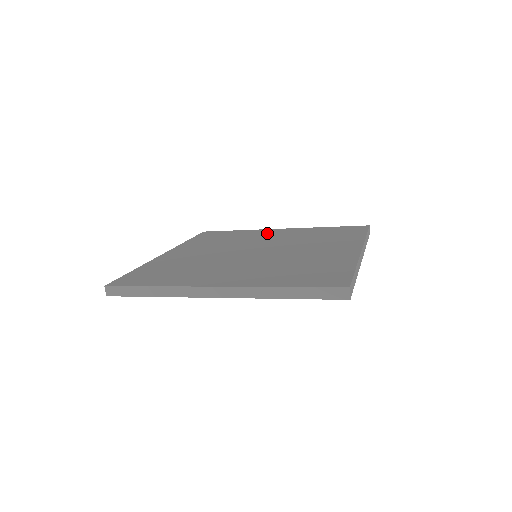
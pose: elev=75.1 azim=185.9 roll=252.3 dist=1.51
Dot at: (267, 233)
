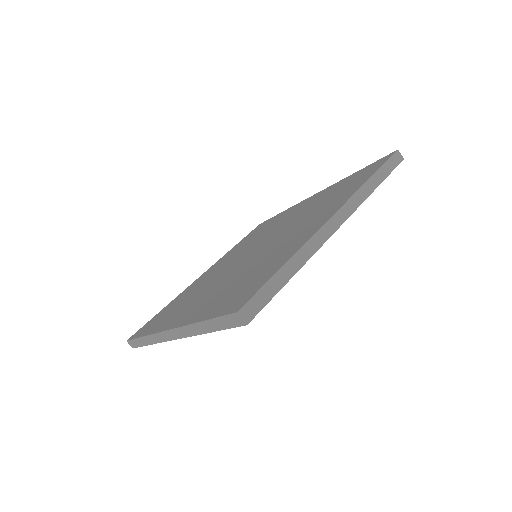
Dot at: (295, 209)
